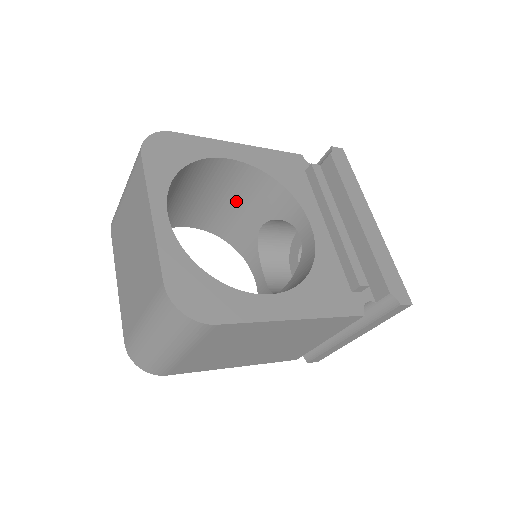
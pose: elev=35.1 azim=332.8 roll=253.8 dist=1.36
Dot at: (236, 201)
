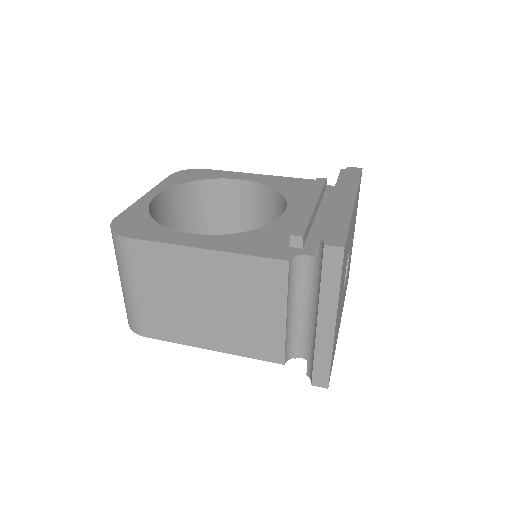
Dot at: (263, 225)
